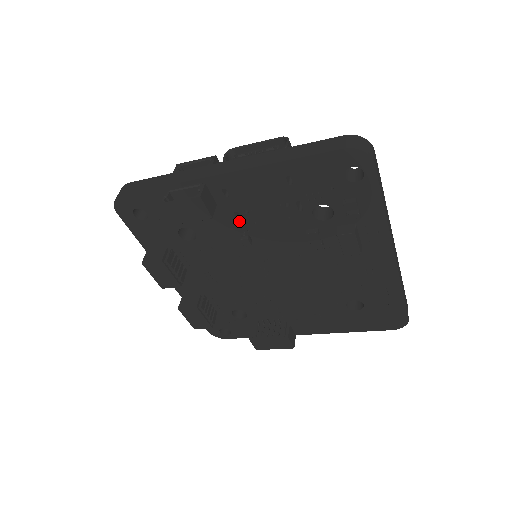
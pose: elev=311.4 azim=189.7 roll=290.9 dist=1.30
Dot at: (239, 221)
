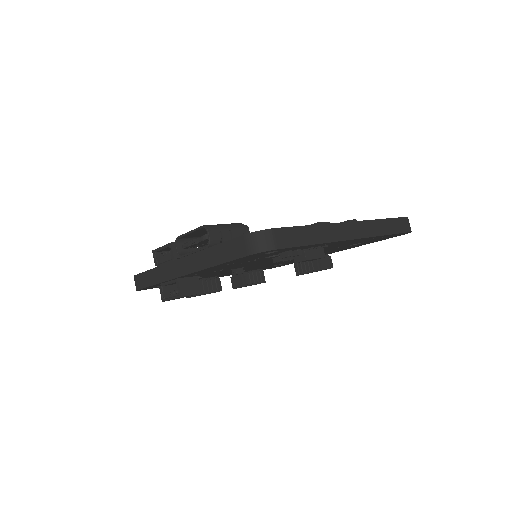
Dot at: (222, 270)
